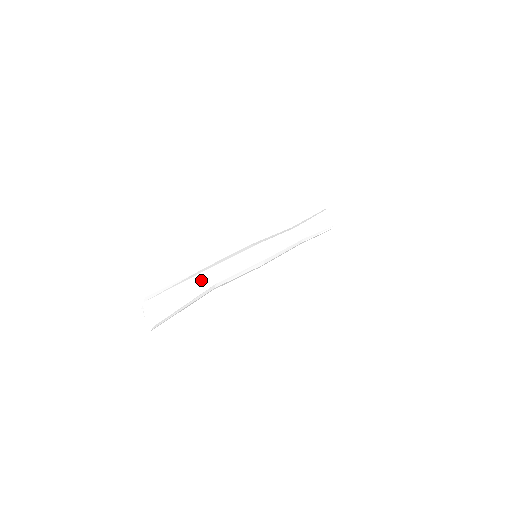
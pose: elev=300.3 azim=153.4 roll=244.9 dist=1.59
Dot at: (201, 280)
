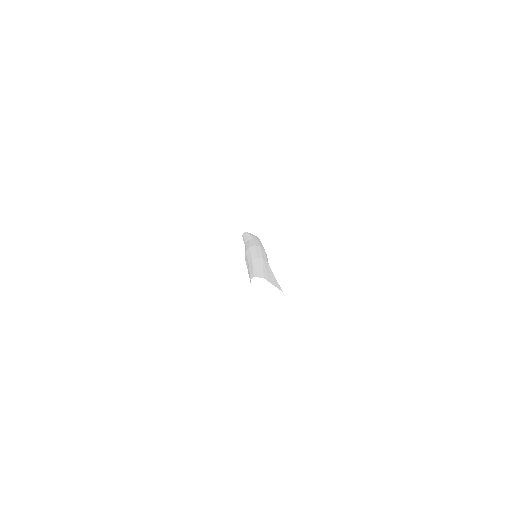
Dot at: (265, 263)
